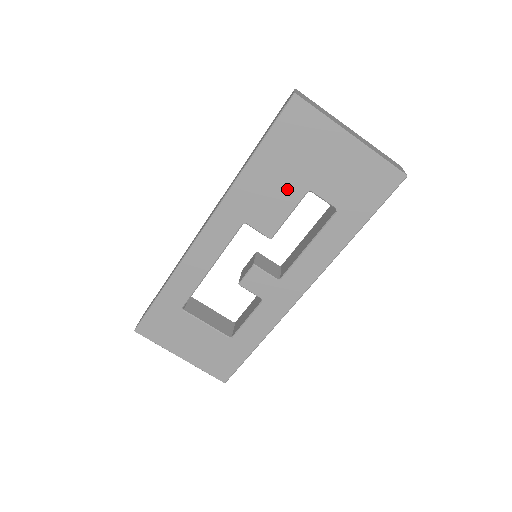
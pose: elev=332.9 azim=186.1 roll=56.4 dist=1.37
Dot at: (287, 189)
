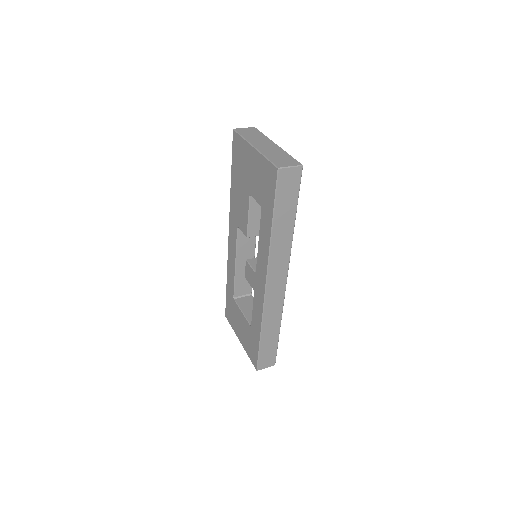
Dot at: (244, 196)
